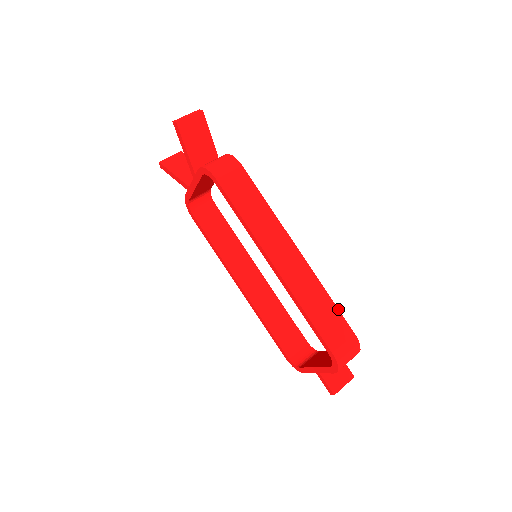
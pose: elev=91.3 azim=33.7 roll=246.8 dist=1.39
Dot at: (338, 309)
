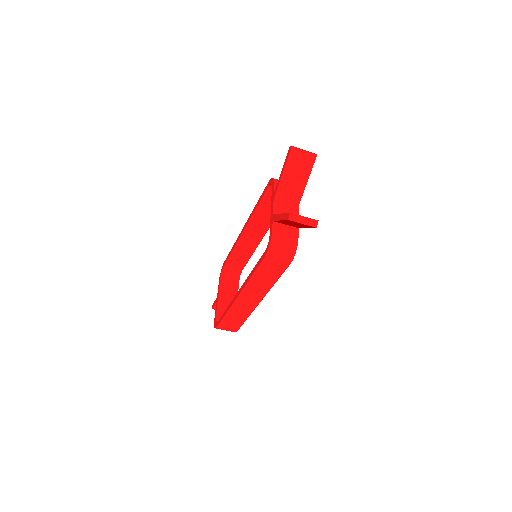
Dot at: (243, 323)
